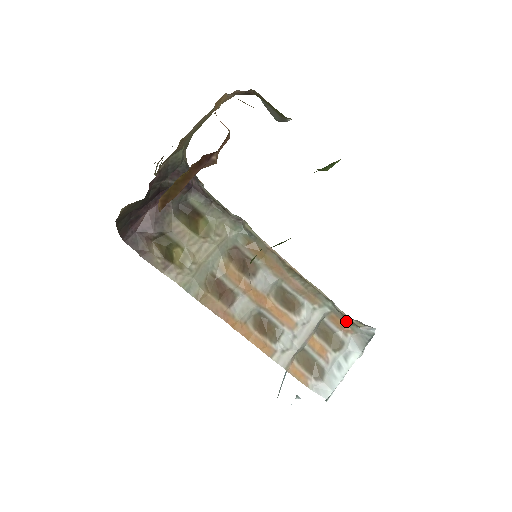
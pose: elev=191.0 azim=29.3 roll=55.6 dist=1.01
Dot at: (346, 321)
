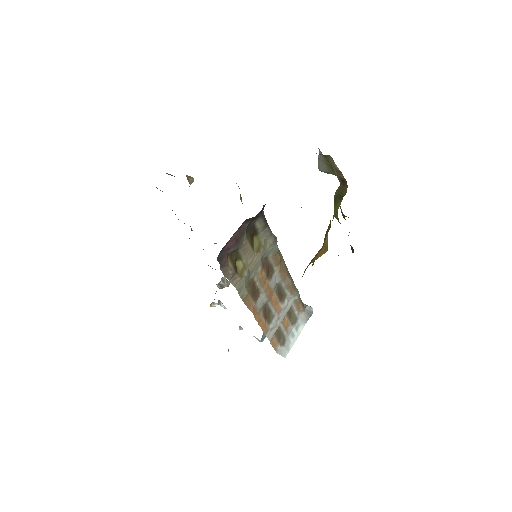
Dot at: (302, 304)
